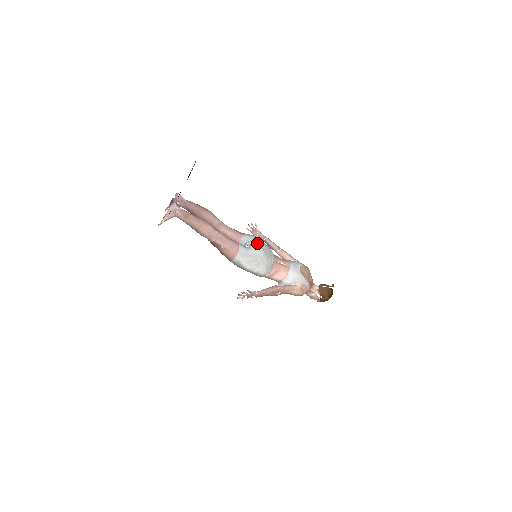
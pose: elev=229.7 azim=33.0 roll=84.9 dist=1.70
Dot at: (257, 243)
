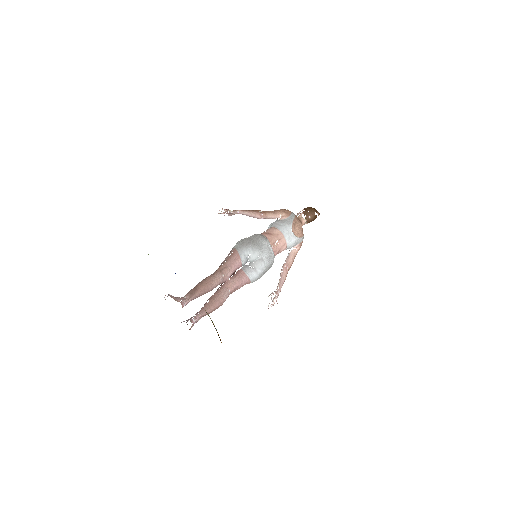
Dot at: (257, 257)
